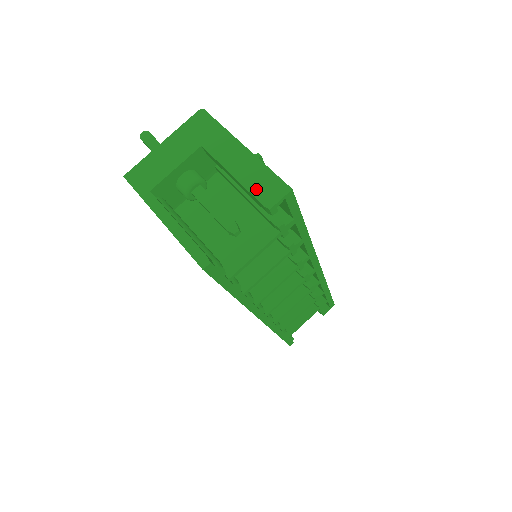
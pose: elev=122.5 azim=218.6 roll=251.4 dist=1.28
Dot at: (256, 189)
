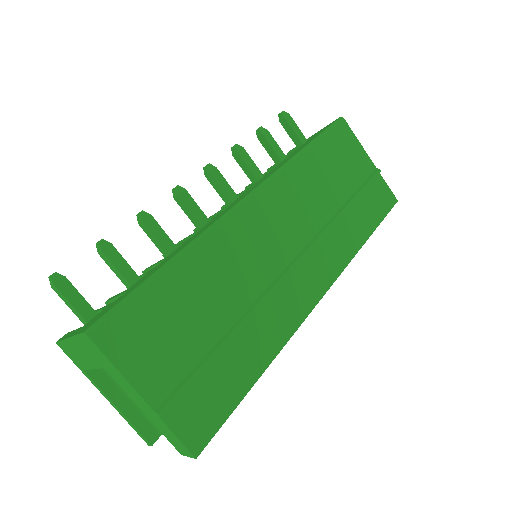
Dot at: (166, 436)
